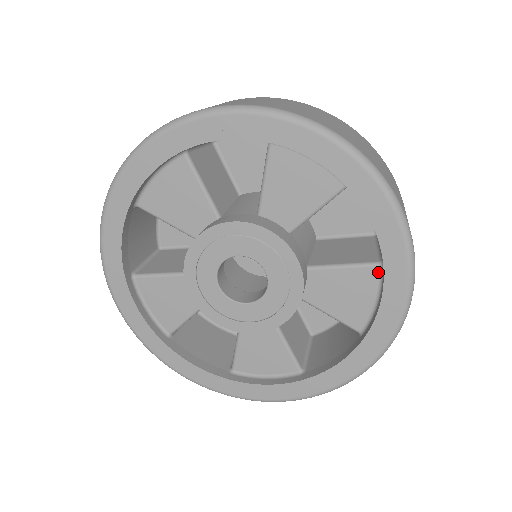
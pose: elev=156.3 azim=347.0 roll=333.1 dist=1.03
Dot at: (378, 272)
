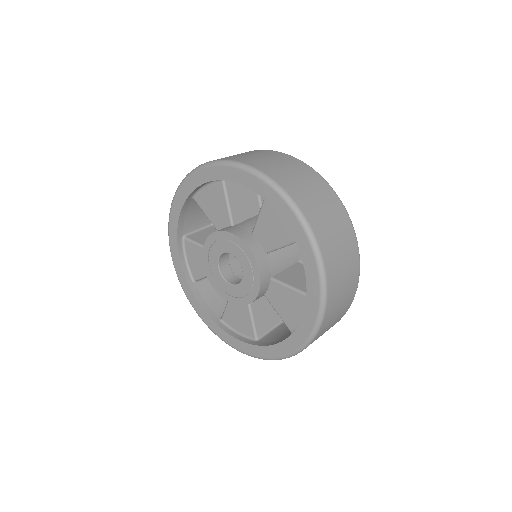
Dot at: occluded
